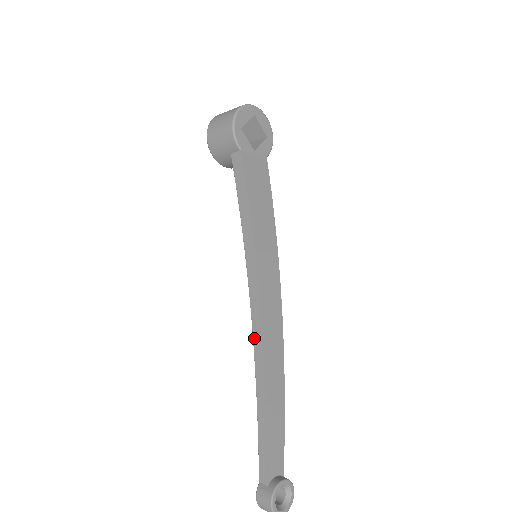
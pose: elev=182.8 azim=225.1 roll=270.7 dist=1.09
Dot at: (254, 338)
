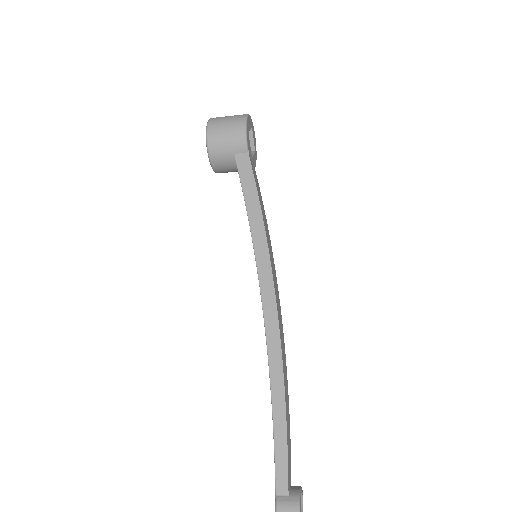
Dot at: (268, 335)
